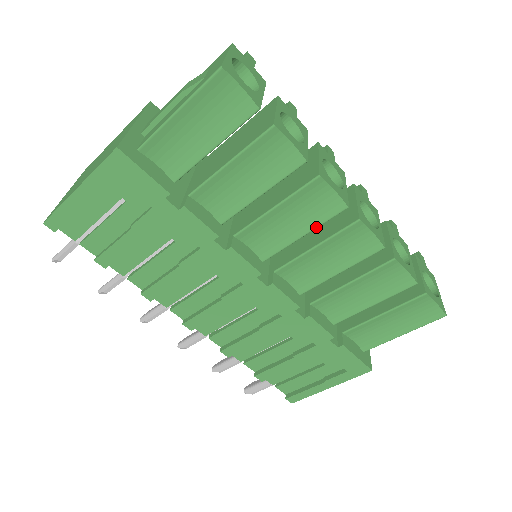
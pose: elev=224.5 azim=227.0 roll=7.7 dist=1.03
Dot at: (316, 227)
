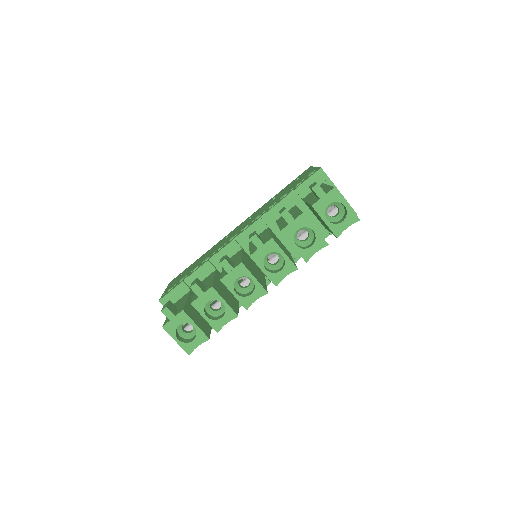
Dot at: occluded
